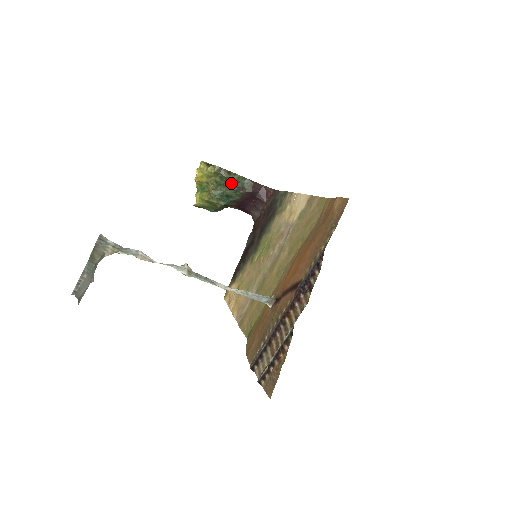
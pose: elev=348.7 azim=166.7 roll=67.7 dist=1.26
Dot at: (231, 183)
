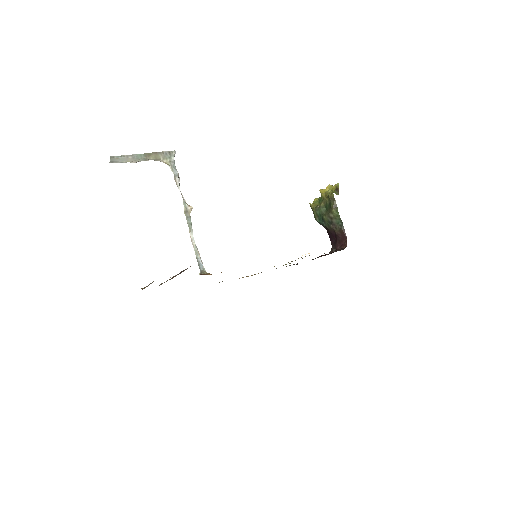
Dot at: (330, 214)
